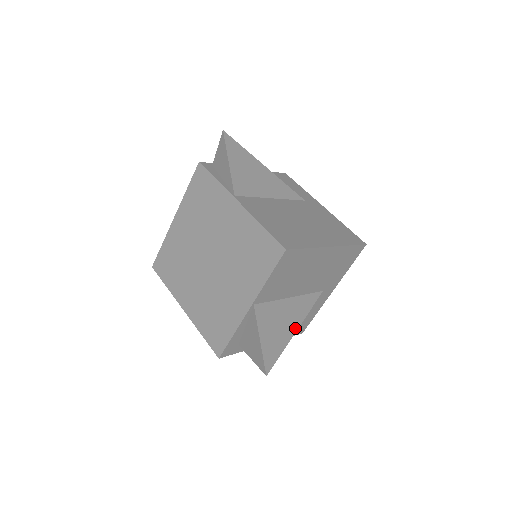
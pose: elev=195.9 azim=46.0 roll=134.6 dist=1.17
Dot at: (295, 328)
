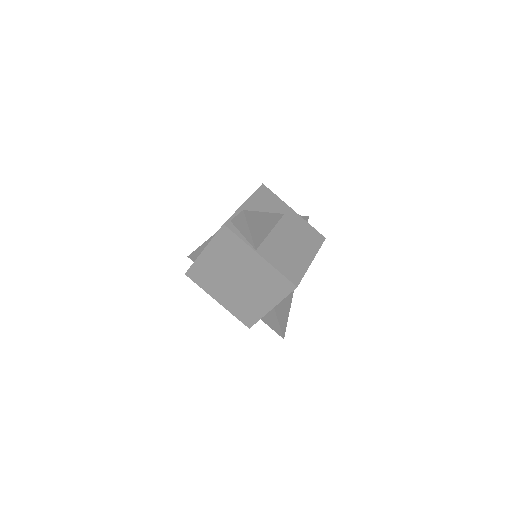
Dot at: (291, 302)
